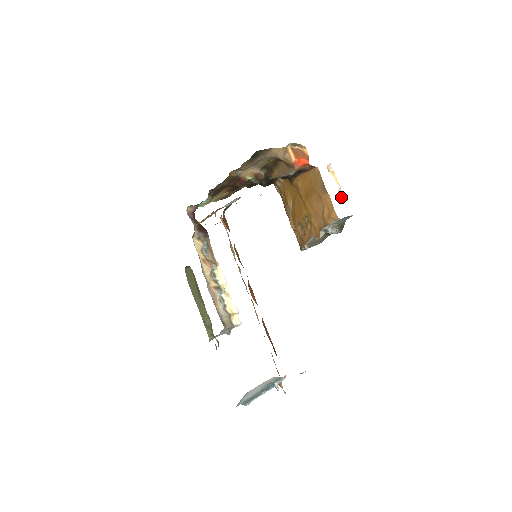
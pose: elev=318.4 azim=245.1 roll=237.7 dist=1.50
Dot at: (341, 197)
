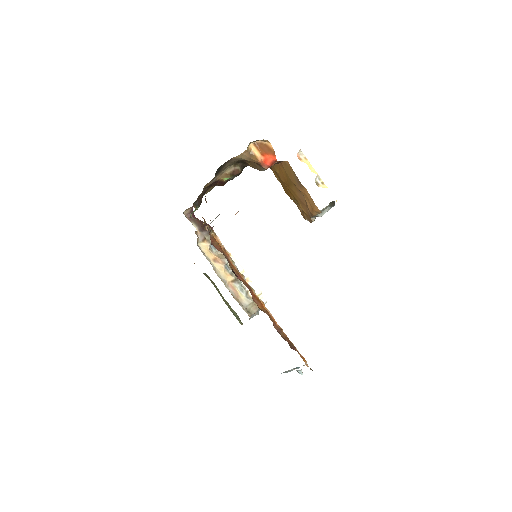
Dot at: (320, 186)
